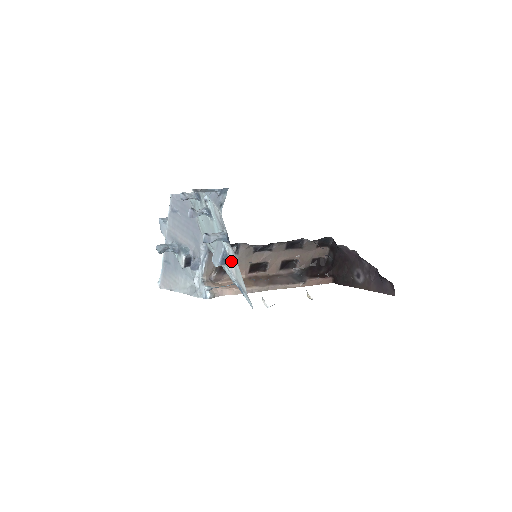
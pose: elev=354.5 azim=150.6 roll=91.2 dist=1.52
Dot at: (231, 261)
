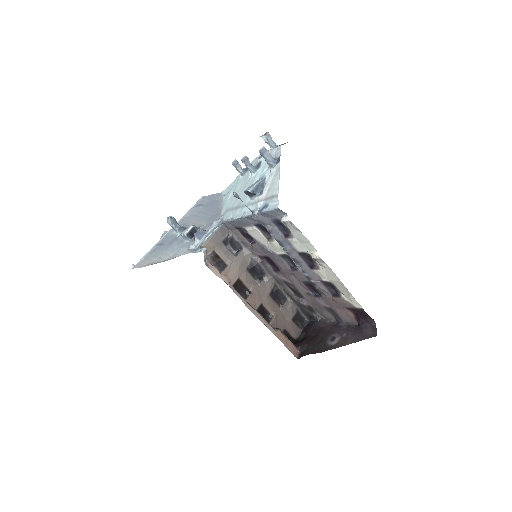
Dot at: (267, 185)
